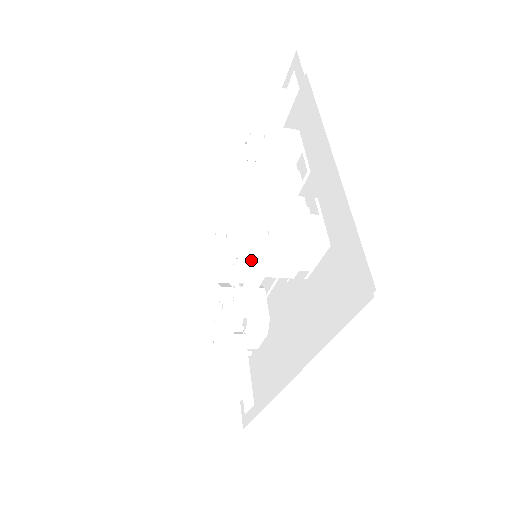
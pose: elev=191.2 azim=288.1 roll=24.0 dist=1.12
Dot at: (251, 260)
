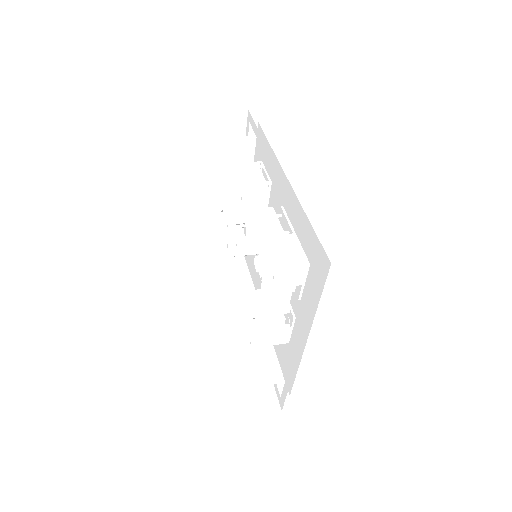
Dot at: occluded
